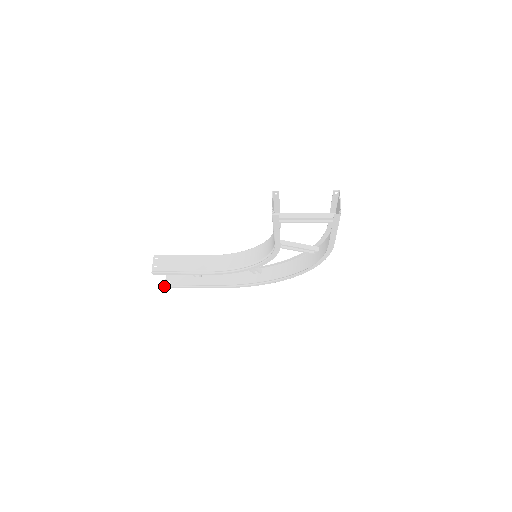
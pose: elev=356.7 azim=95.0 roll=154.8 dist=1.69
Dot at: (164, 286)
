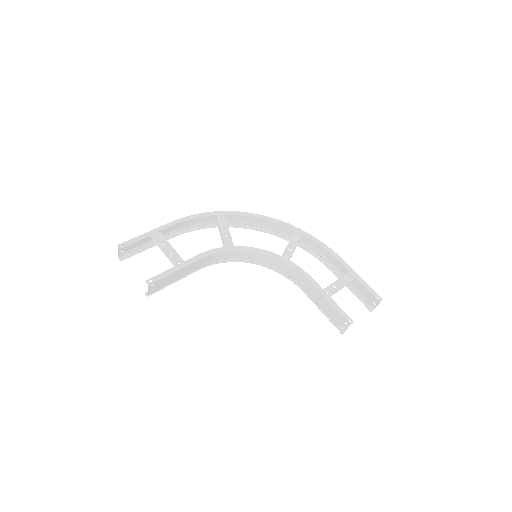
Dot at: occluded
